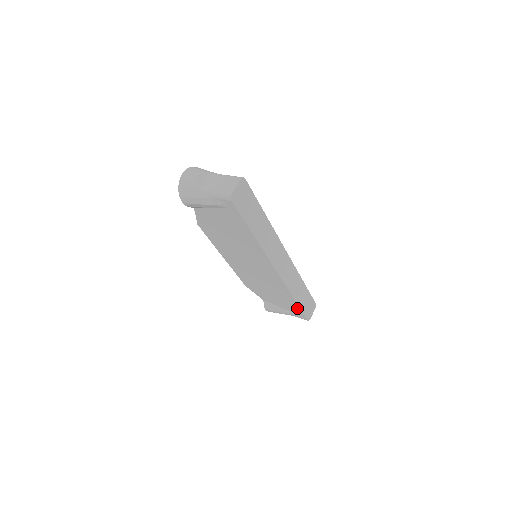
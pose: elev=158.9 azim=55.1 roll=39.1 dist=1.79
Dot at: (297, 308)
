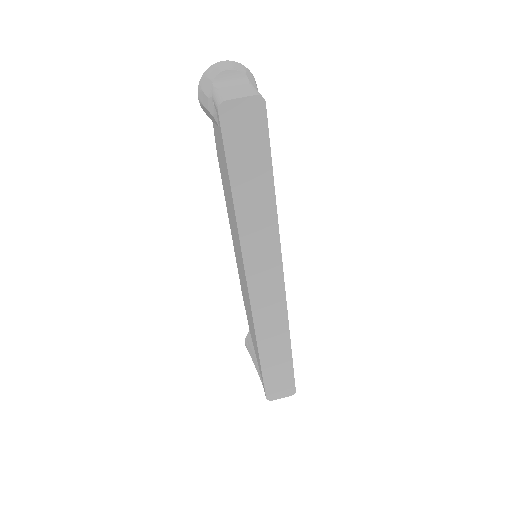
Dot at: occluded
